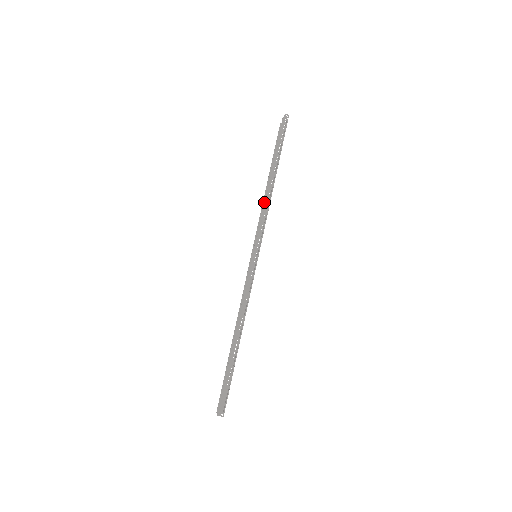
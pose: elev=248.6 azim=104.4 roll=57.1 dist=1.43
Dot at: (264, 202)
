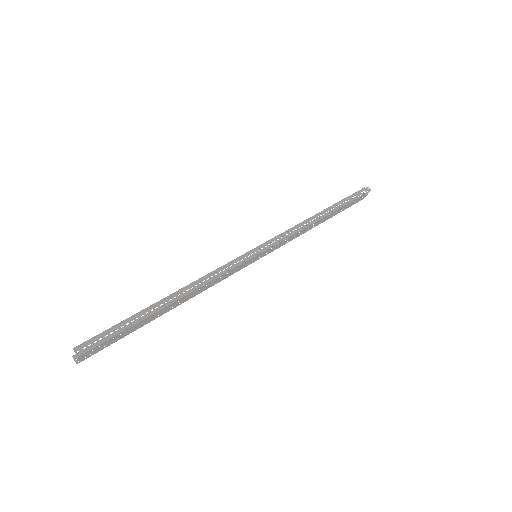
Dot at: (301, 222)
